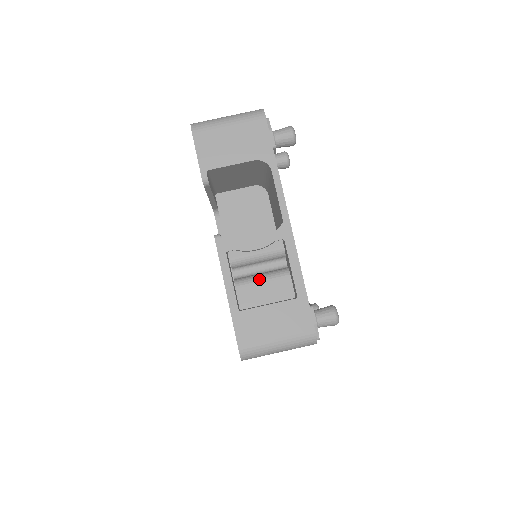
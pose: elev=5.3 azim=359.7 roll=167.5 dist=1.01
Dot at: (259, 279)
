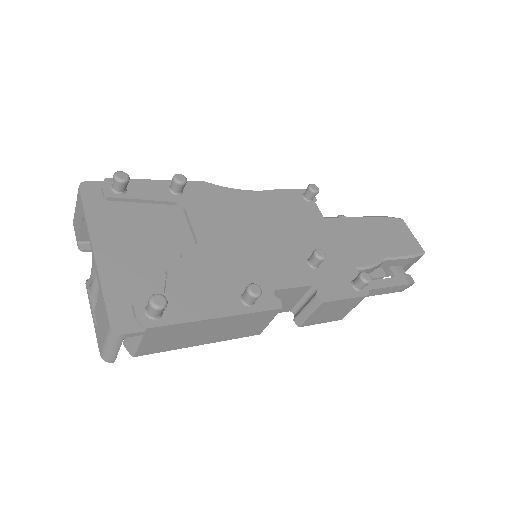
Dot at: (97, 300)
